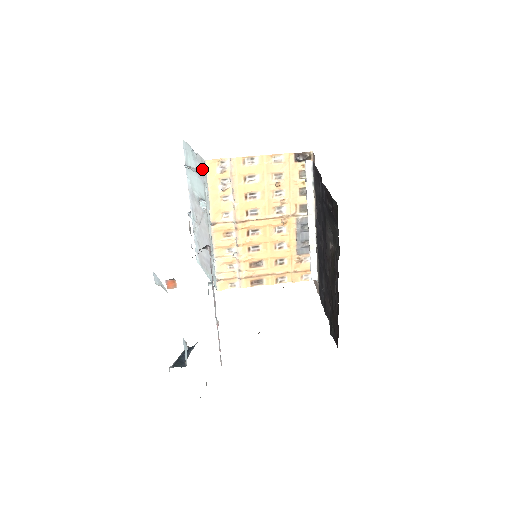
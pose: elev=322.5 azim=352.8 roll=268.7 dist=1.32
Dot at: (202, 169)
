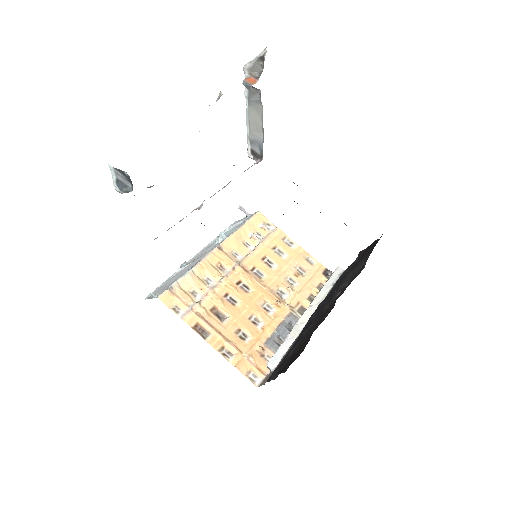
Dot at: occluded
